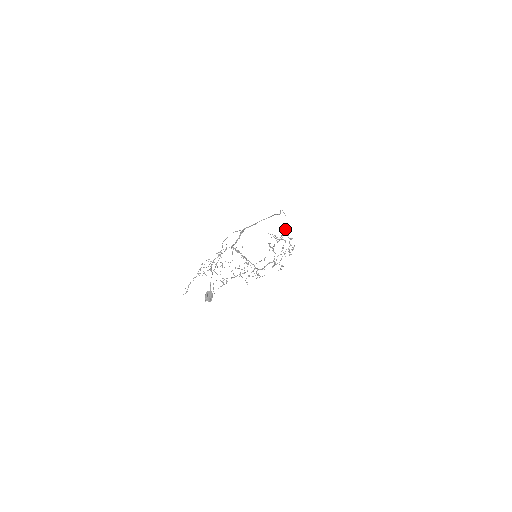
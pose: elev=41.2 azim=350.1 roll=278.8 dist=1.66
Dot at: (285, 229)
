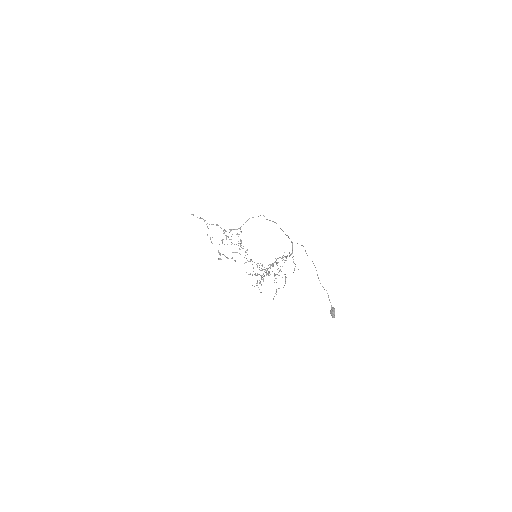
Dot at: (241, 226)
